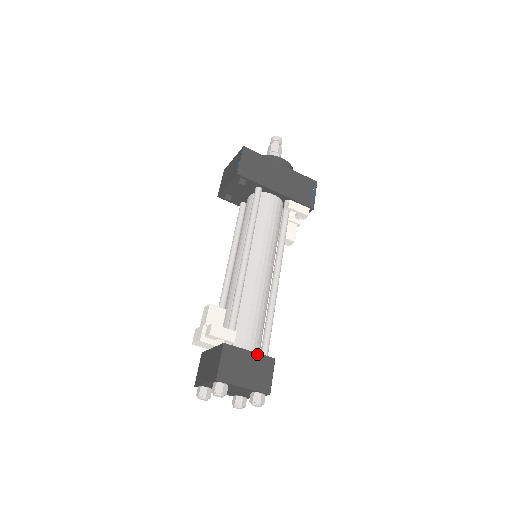
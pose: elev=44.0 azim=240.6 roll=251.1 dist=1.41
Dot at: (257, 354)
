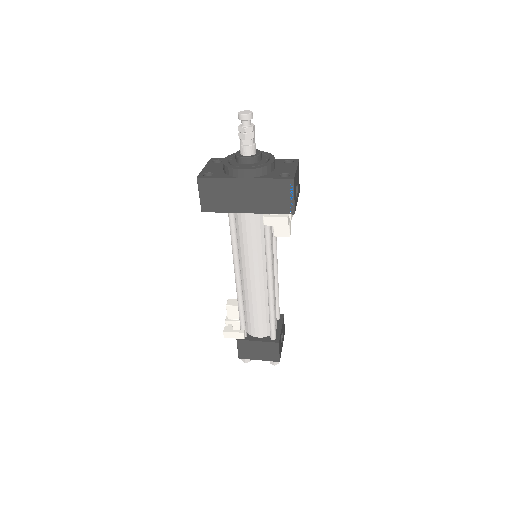
Dot at: (263, 342)
